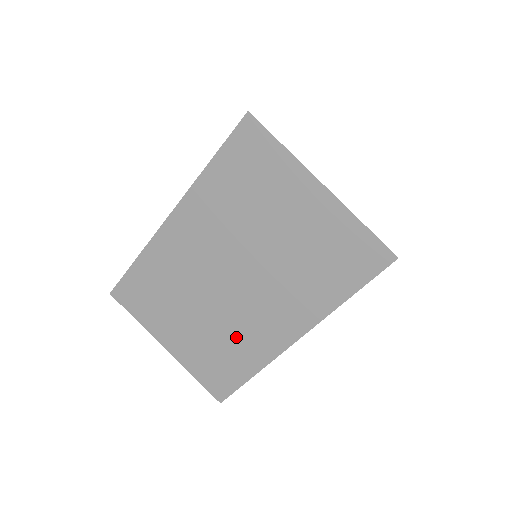
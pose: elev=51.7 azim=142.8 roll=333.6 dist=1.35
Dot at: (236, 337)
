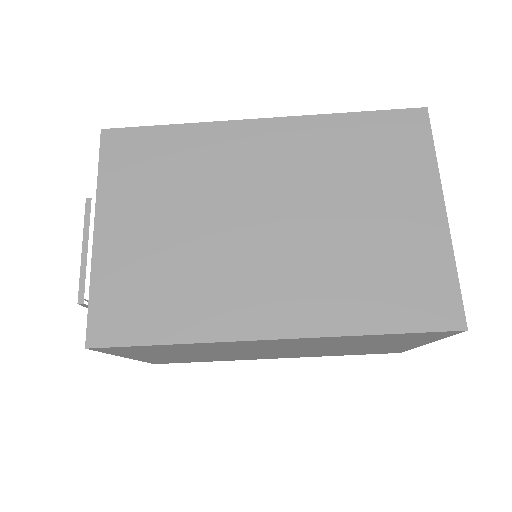
Dot at: (203, 282)
